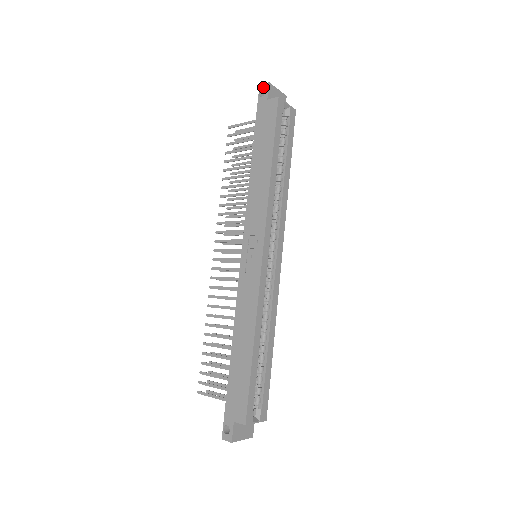
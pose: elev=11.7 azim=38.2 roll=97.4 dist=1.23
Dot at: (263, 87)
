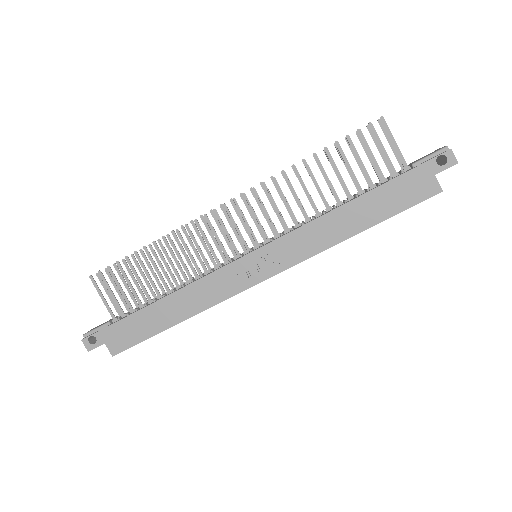
Dot at: (450, 157)
